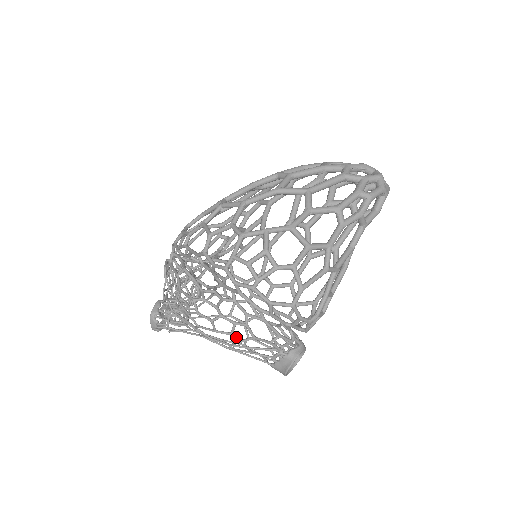
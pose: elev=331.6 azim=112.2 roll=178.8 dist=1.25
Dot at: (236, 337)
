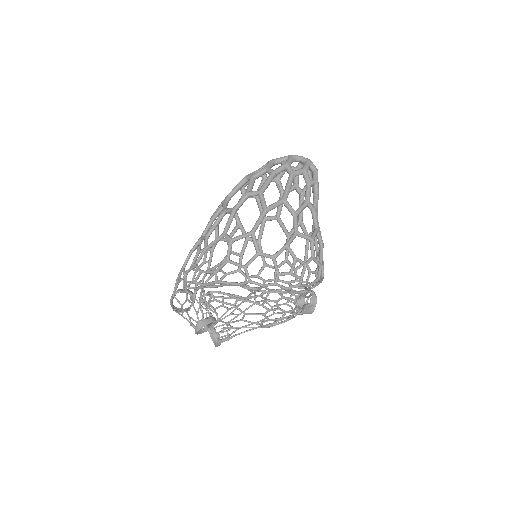
Dot at: (293, 317)
